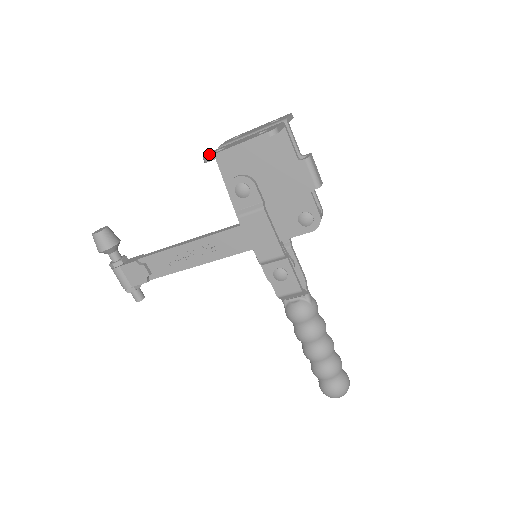
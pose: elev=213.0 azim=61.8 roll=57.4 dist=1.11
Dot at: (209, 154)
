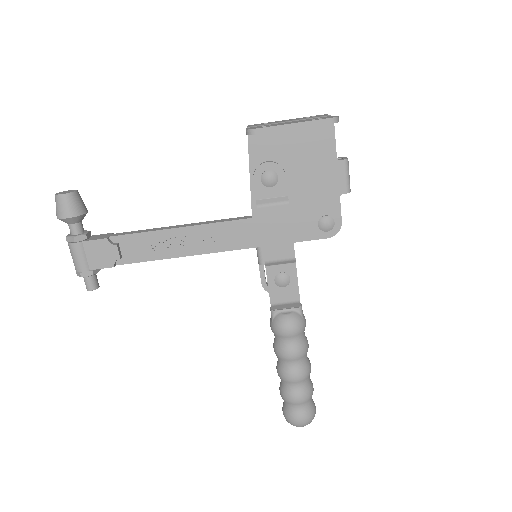
Dot at: (252, 128)
